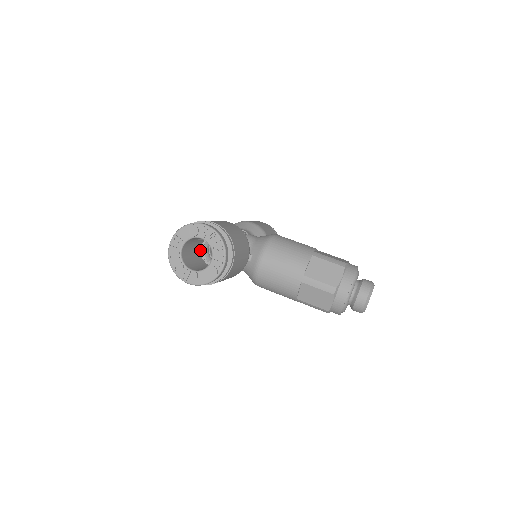
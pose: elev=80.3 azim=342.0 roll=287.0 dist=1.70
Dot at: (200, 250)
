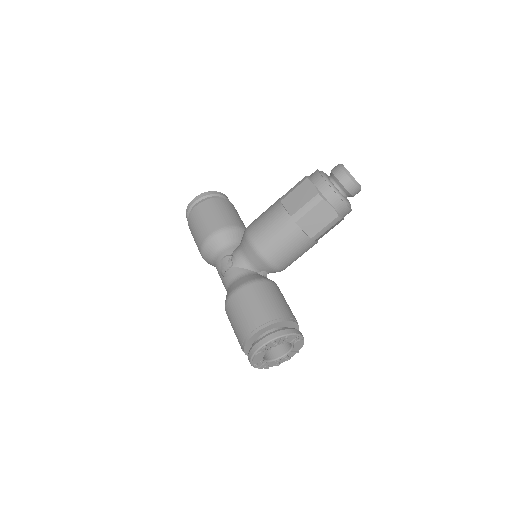
Dot at: occluded
